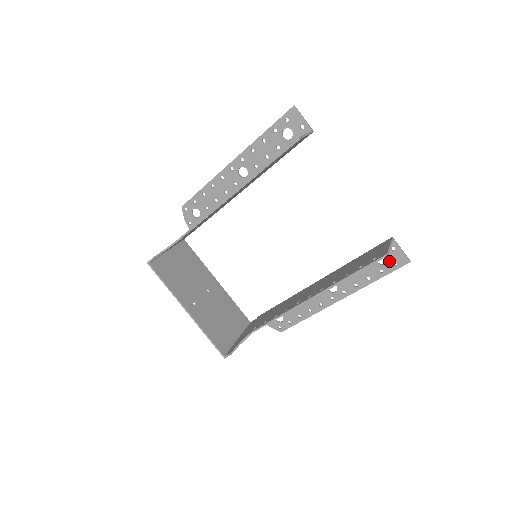
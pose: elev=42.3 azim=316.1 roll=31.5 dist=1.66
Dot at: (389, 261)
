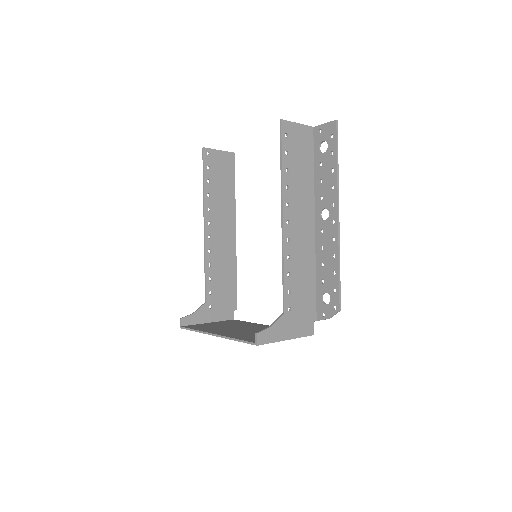
Dot at: (327, 141)
